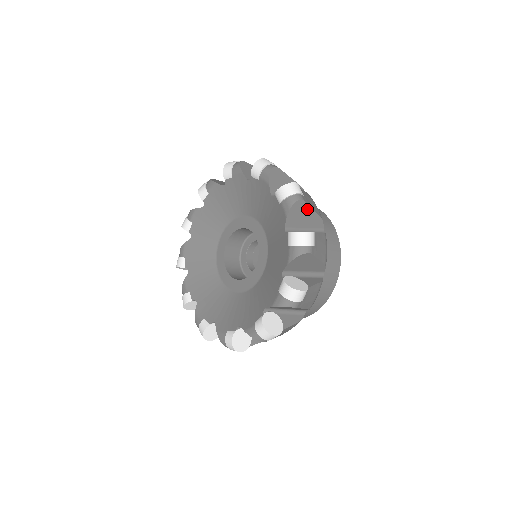
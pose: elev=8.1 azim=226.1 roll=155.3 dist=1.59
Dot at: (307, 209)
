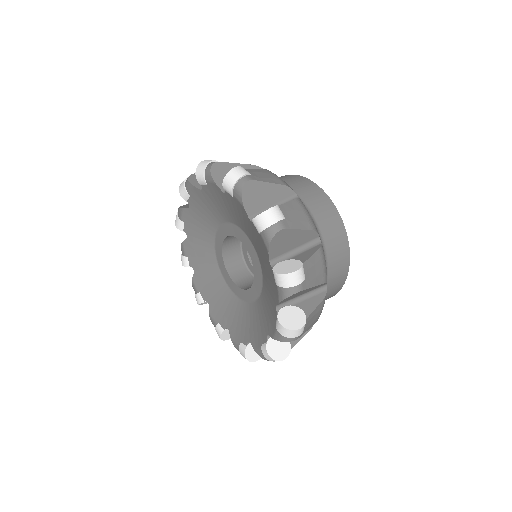
Dot at: (262, 186)
